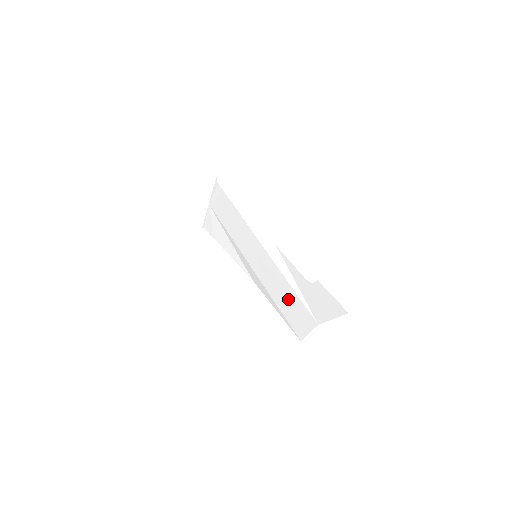
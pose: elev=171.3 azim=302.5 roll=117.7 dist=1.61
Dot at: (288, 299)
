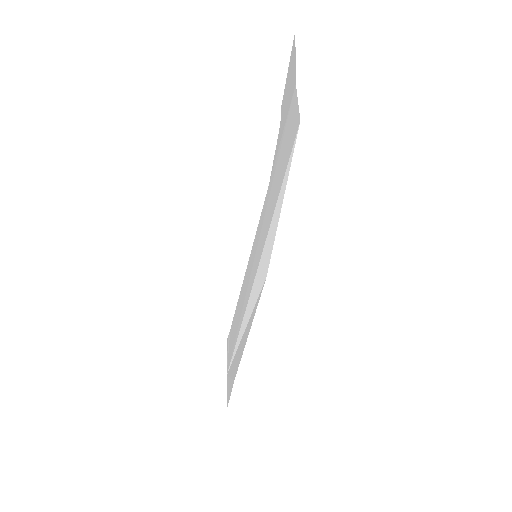
Dot at: (278, 167)
